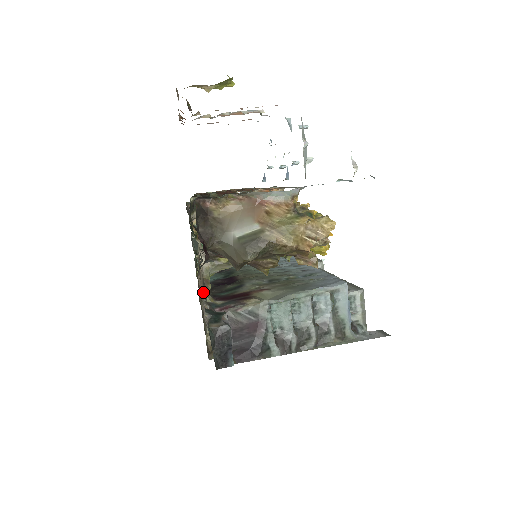
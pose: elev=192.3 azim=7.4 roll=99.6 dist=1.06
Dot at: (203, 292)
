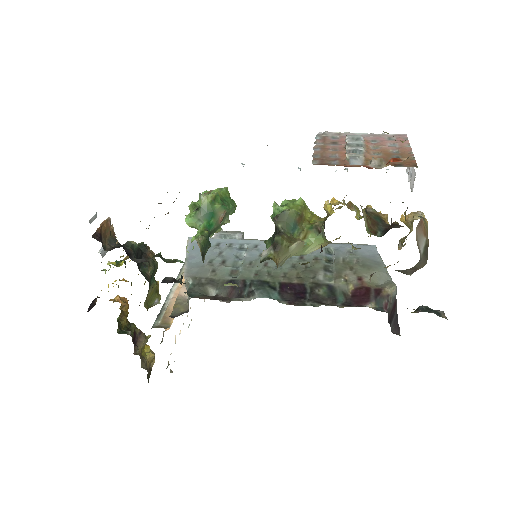
Dot at: occluded
